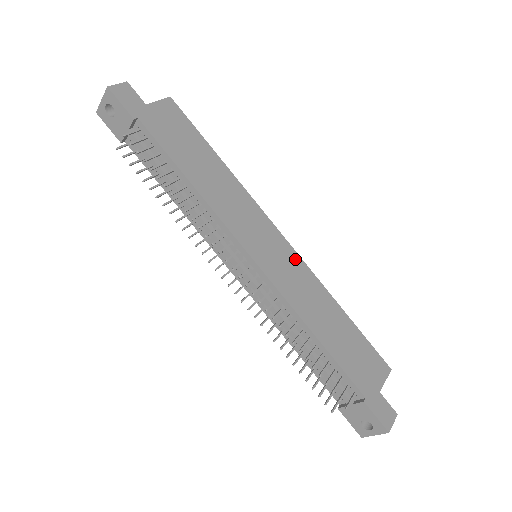
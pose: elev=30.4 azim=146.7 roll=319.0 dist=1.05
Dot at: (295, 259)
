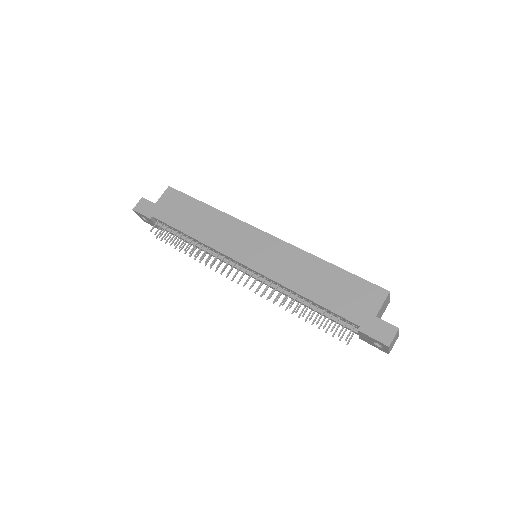
Dot at: (278, 245)
